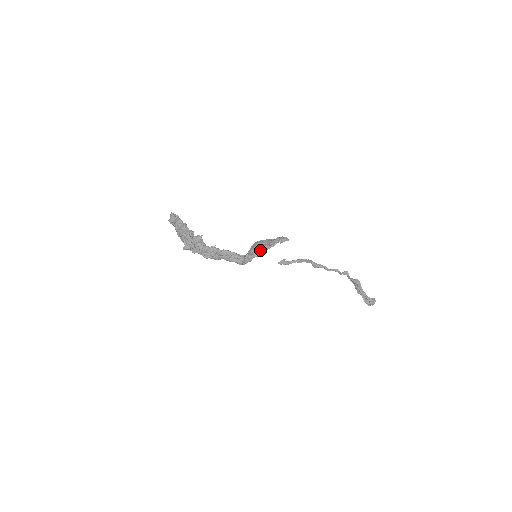
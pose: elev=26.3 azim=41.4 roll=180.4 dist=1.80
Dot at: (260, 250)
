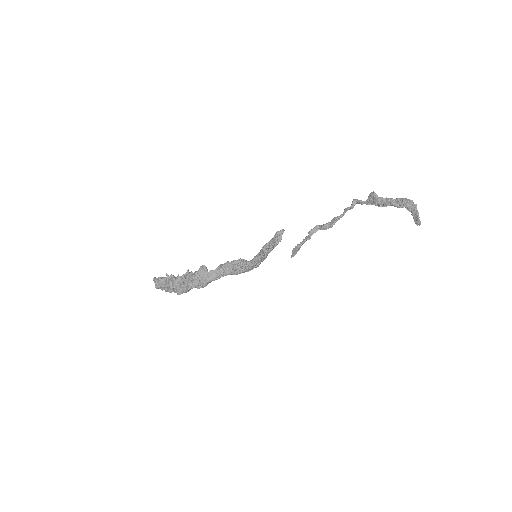
Dot at: (259, 252)
